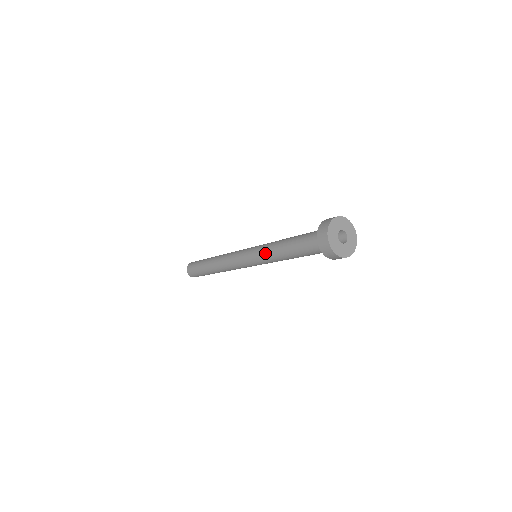
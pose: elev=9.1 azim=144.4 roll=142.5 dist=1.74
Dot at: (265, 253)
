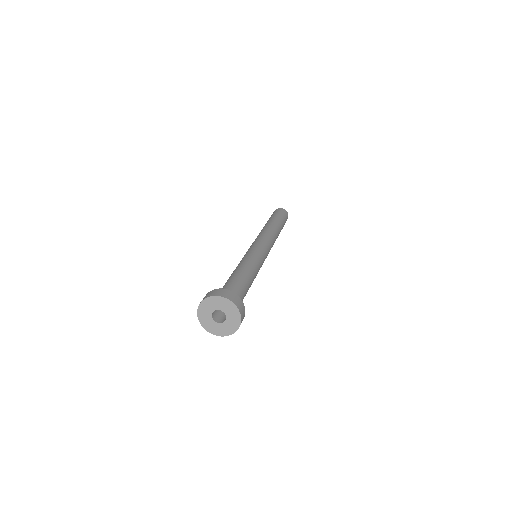
Dot at: occluded
